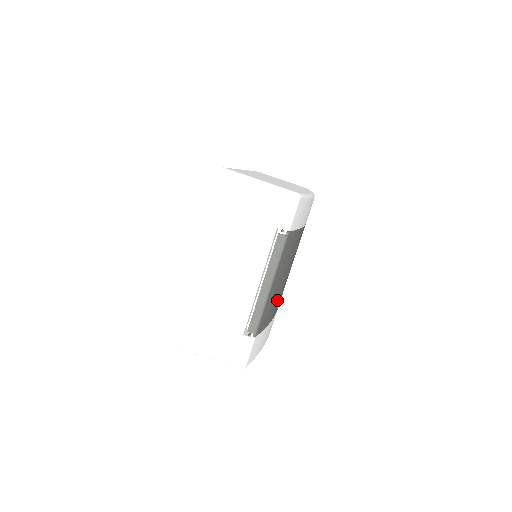
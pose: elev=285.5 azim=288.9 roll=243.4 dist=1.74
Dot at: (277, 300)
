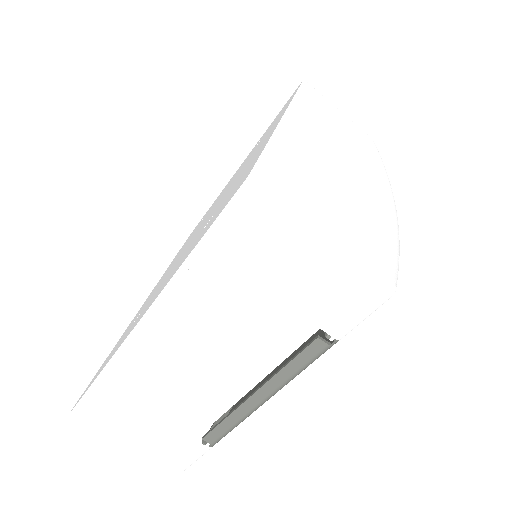
Dot at: occluded
